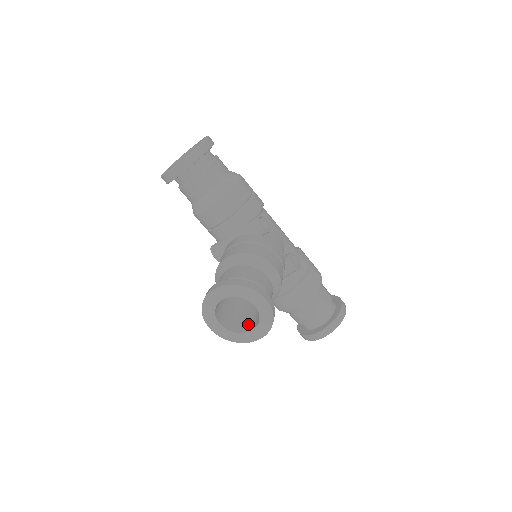
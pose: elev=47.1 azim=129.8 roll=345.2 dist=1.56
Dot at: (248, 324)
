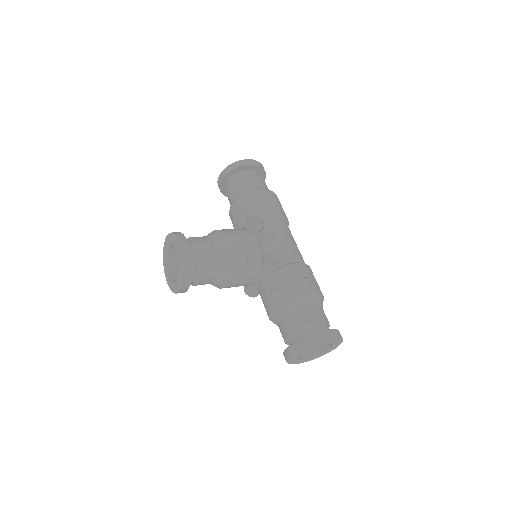
Dot at: occluded
